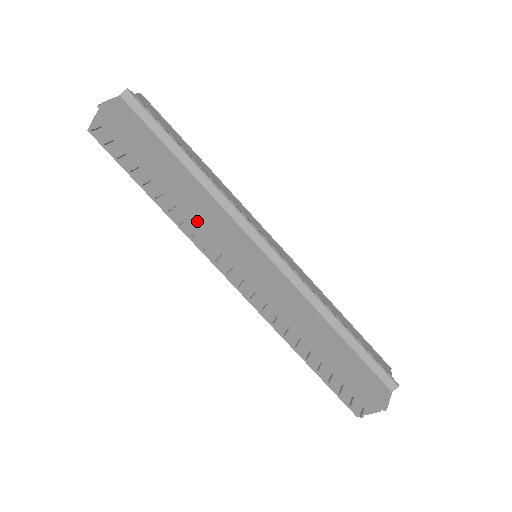
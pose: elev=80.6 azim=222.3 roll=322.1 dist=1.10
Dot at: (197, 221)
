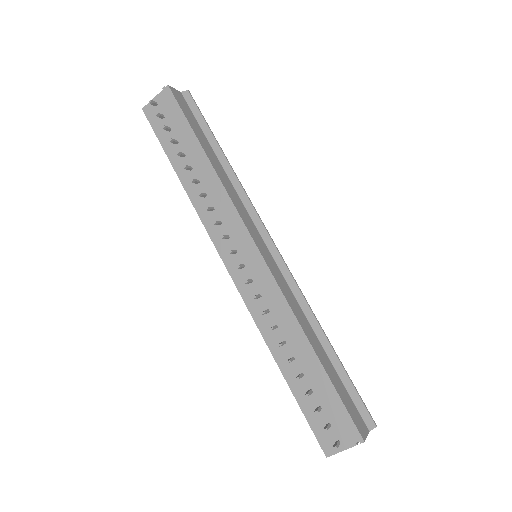
Dot at: (215, 198)
